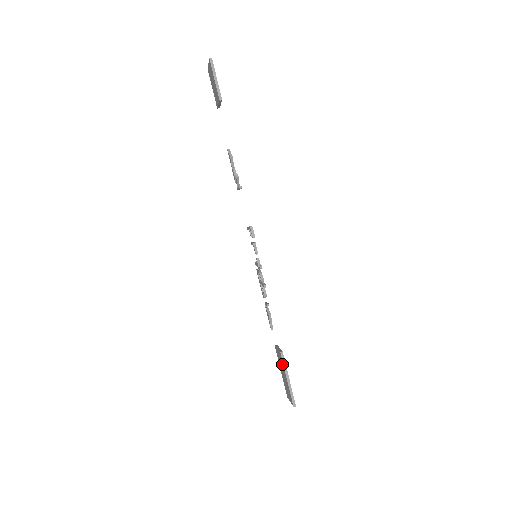
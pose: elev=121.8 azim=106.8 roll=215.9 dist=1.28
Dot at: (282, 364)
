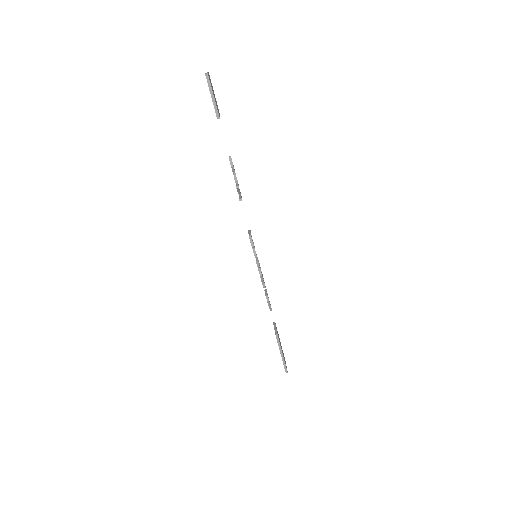
Dot at: (277, 342)
